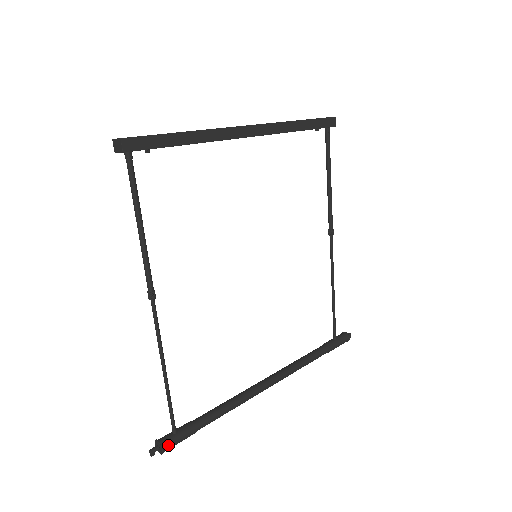
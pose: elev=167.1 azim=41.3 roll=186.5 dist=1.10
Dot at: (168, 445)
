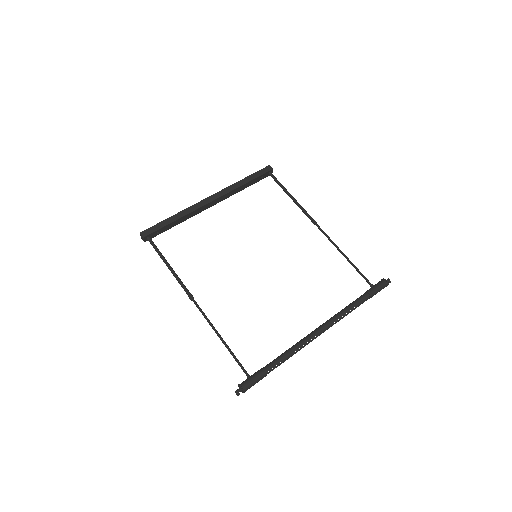
Dot at: (245, 384)
